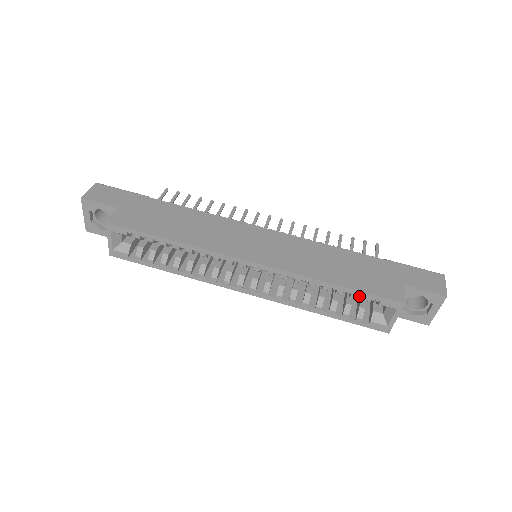
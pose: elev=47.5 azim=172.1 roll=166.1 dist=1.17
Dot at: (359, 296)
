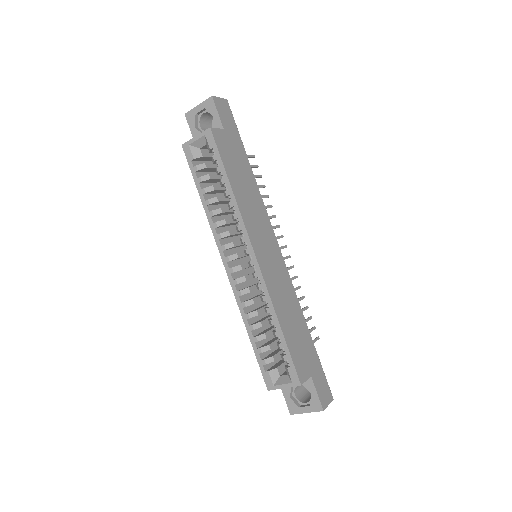
Dot at: (283, 350)
